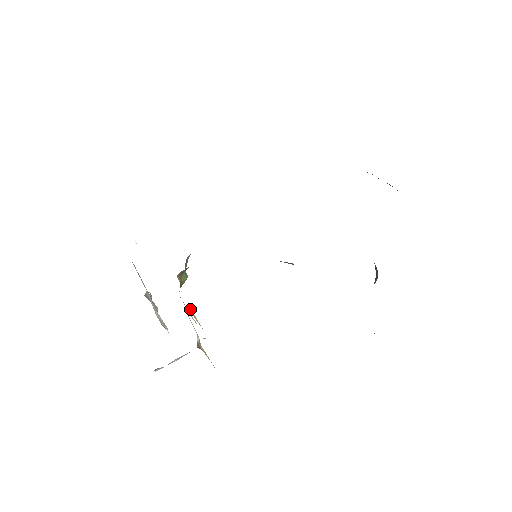
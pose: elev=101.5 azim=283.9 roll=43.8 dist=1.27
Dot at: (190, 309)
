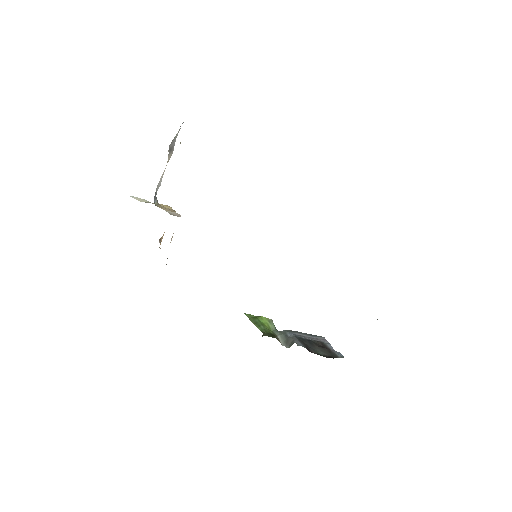
Dot at: occluded
